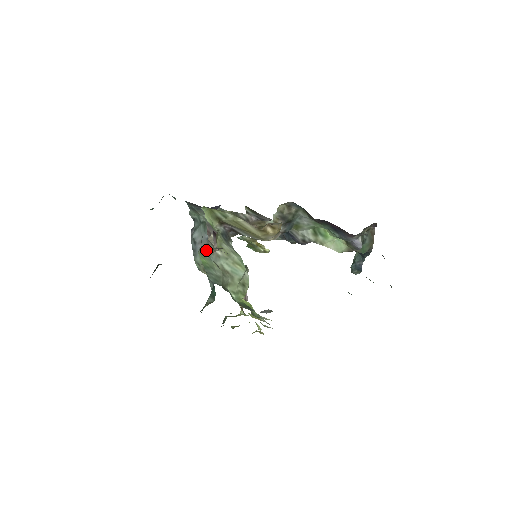
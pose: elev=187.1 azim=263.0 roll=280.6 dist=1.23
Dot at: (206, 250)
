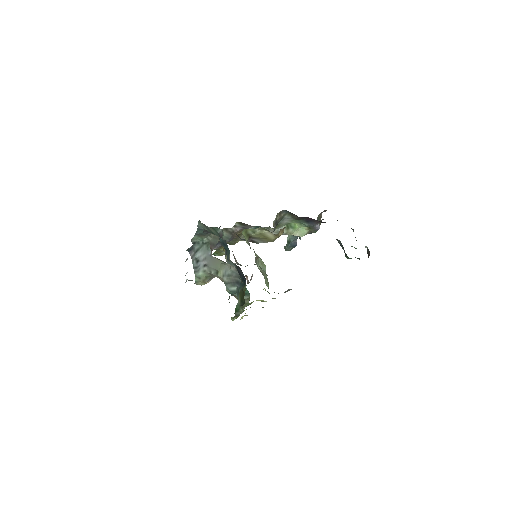
Dot at: occluded
